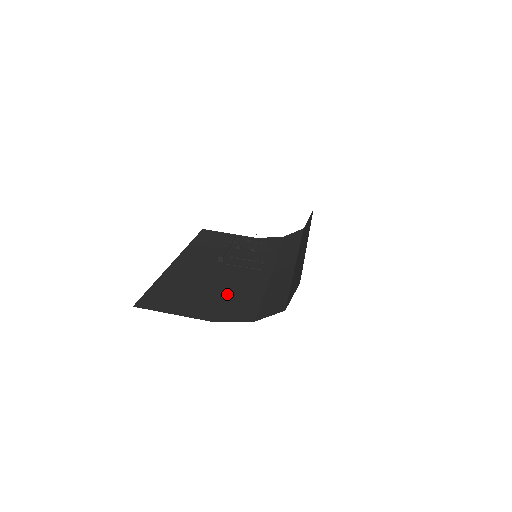
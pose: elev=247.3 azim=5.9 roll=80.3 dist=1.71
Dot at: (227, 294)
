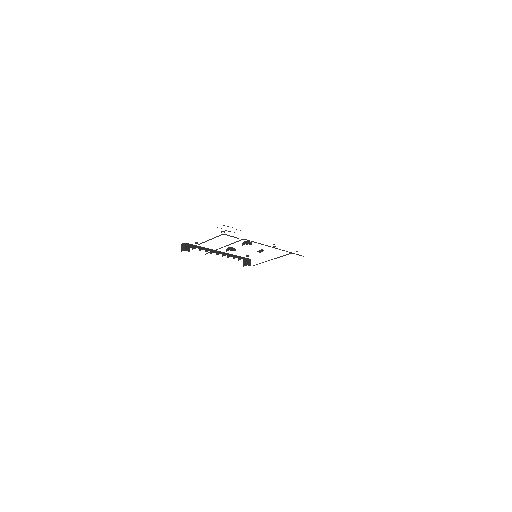
Dot at: occluded
